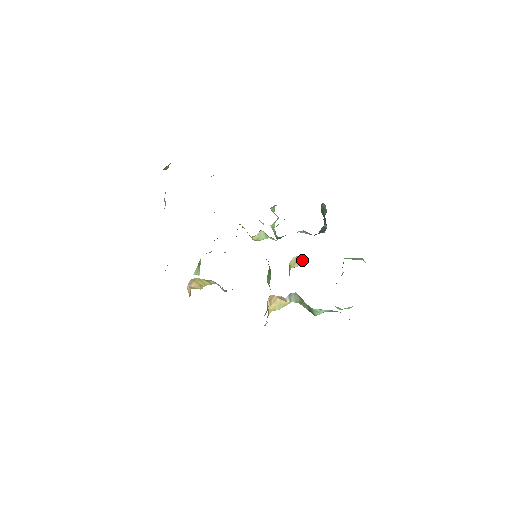
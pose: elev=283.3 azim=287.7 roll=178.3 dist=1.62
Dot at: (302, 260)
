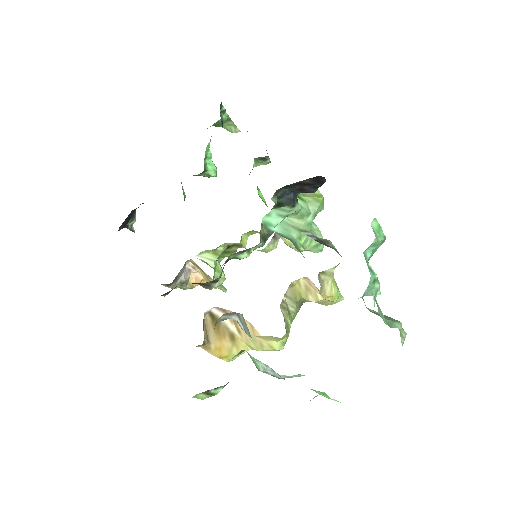
Dot at: occluded
